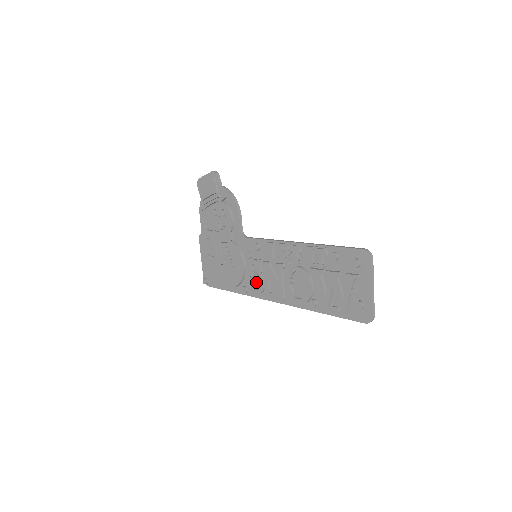
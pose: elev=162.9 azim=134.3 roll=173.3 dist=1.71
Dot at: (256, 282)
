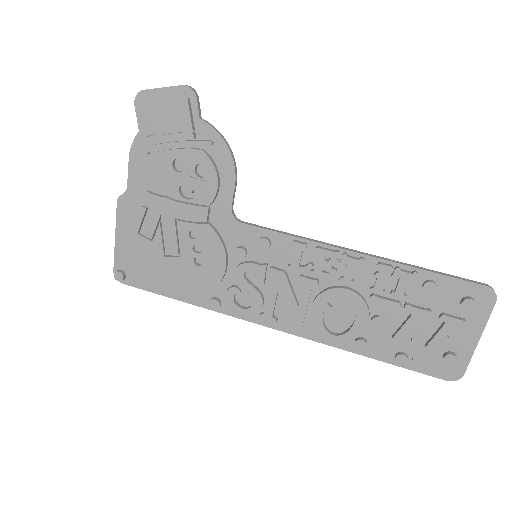
Dot at: (244, 295)
